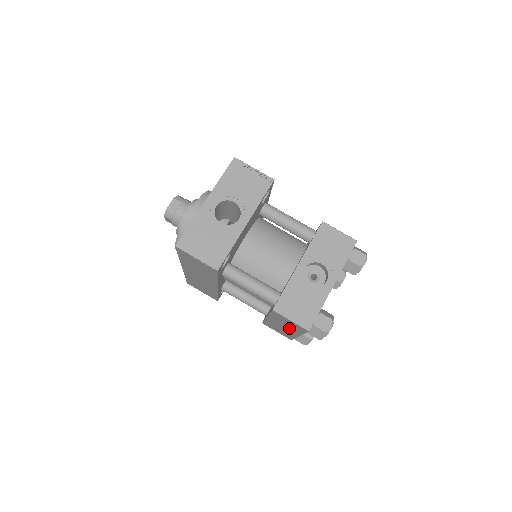
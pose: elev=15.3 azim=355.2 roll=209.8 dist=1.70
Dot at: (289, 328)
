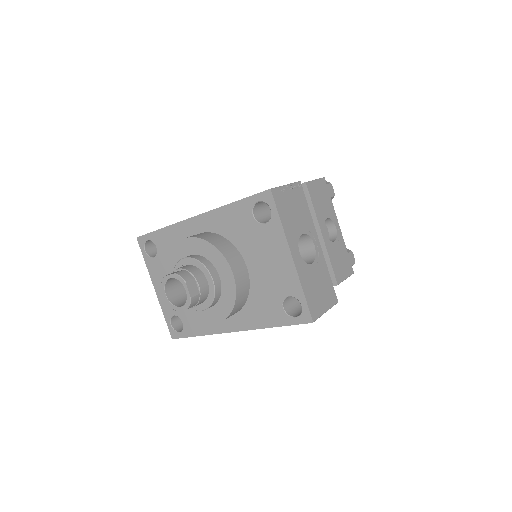
Dot at: occluded
